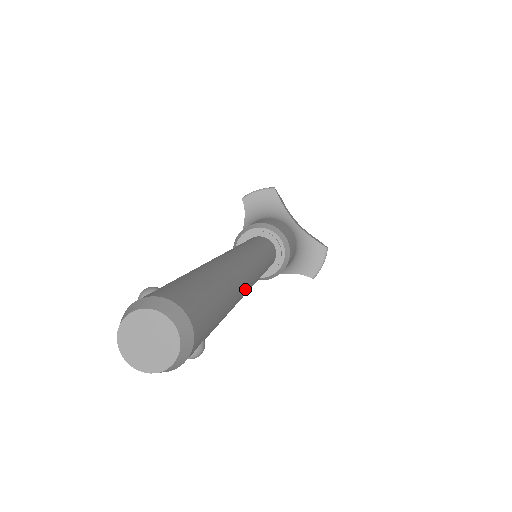
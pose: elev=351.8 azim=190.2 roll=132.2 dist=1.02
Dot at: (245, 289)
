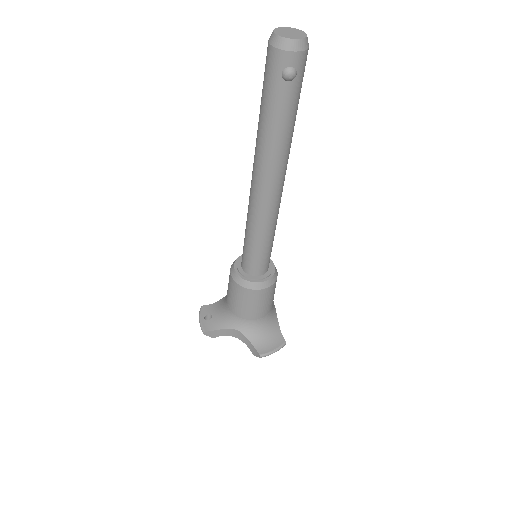
Dot at: (283, 167)
